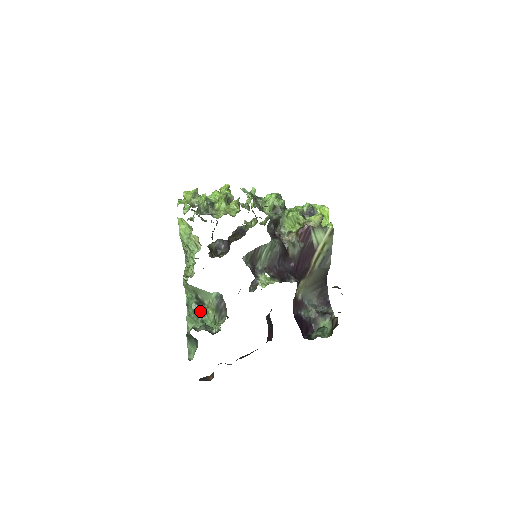
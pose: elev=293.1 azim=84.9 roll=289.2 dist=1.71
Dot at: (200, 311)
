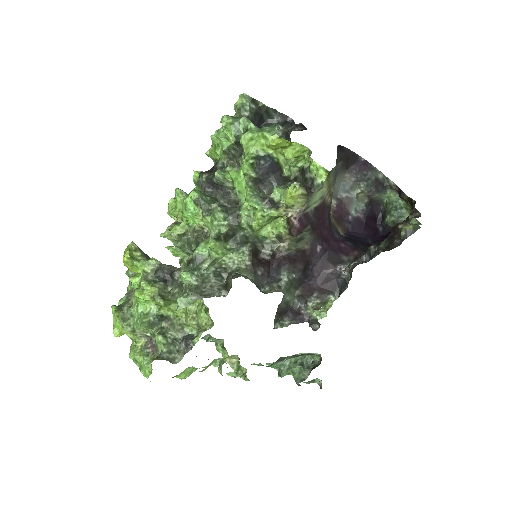
Dot at: (282, 361)
